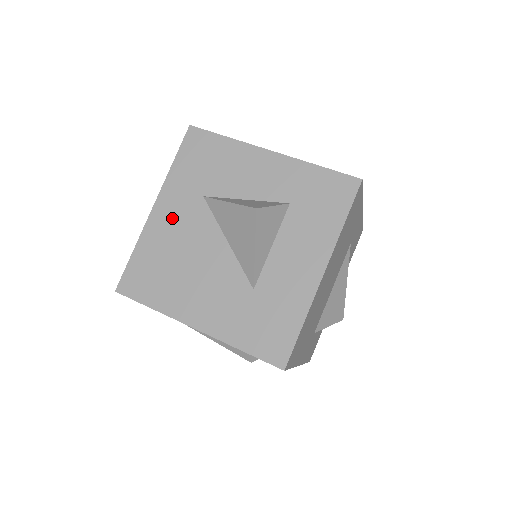
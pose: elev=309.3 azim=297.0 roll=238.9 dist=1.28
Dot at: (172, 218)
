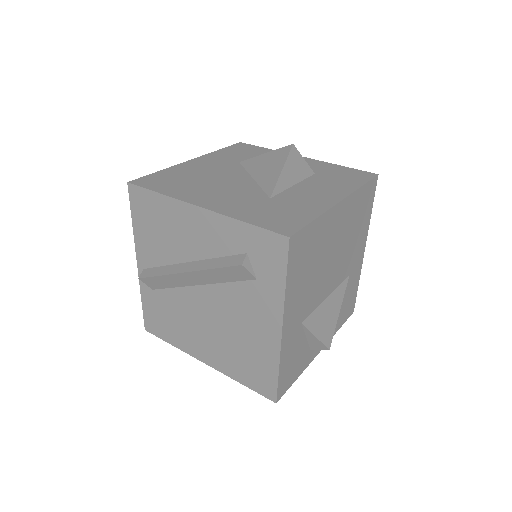
Dot at: (206, 165)
